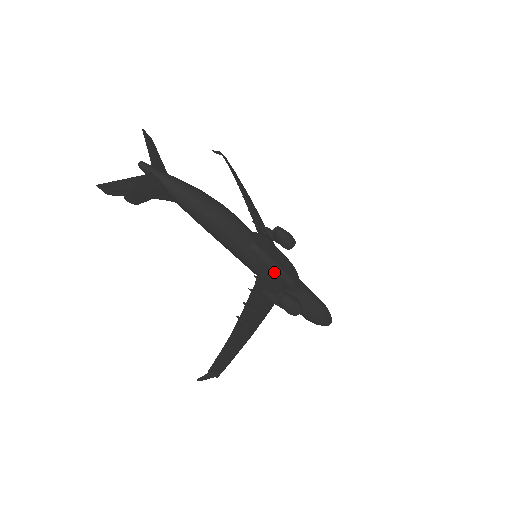
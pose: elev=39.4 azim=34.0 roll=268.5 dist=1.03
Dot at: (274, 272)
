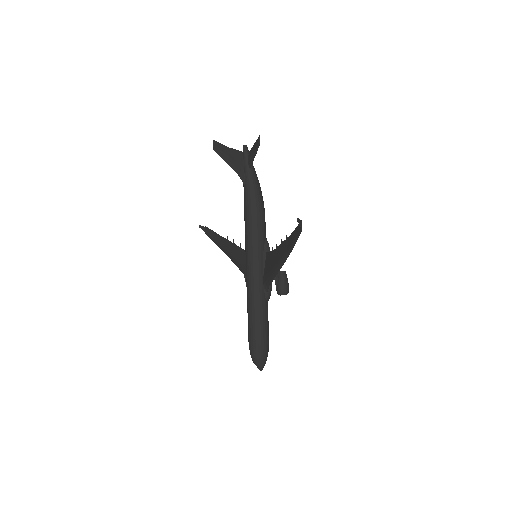
Dot at: occluded
